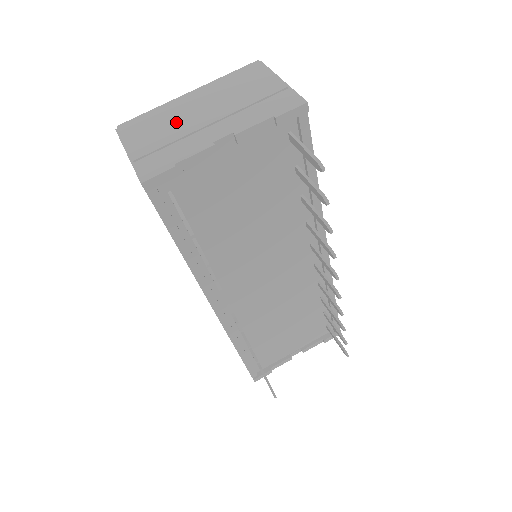
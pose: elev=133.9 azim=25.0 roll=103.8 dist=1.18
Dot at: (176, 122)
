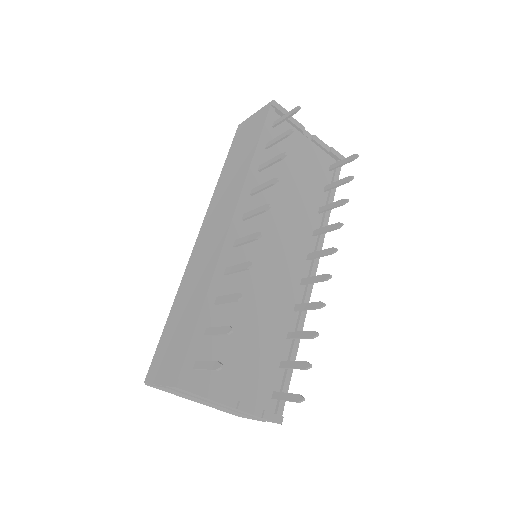
Dot at: occluded
